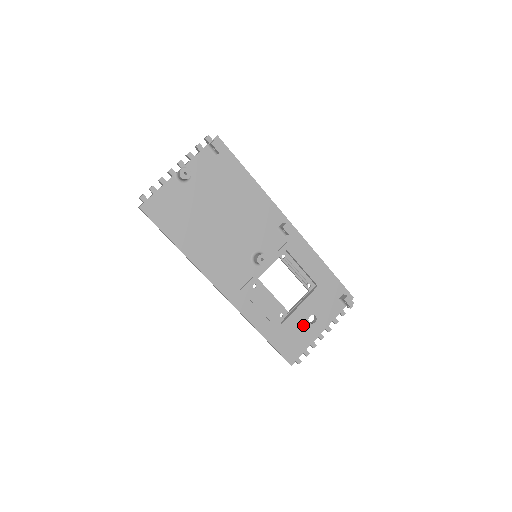
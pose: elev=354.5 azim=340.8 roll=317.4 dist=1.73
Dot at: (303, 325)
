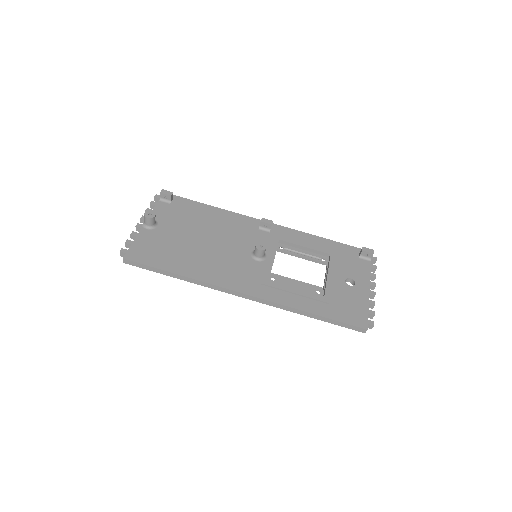
Dot at: (346, 290)
